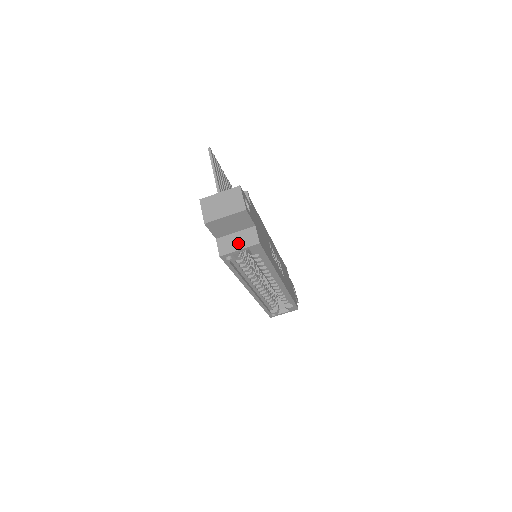
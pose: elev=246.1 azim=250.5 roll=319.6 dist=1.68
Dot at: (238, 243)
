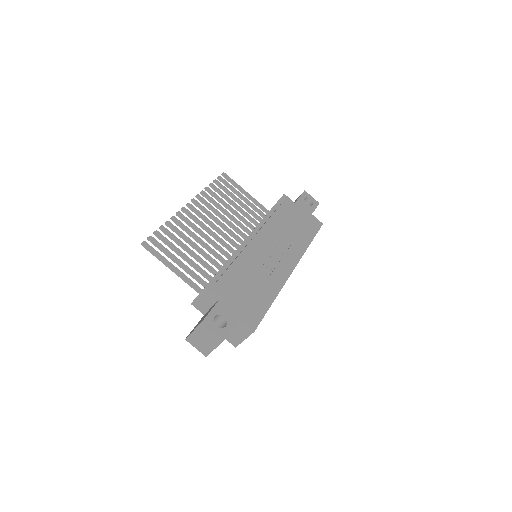
Dot at: (239, 335)
